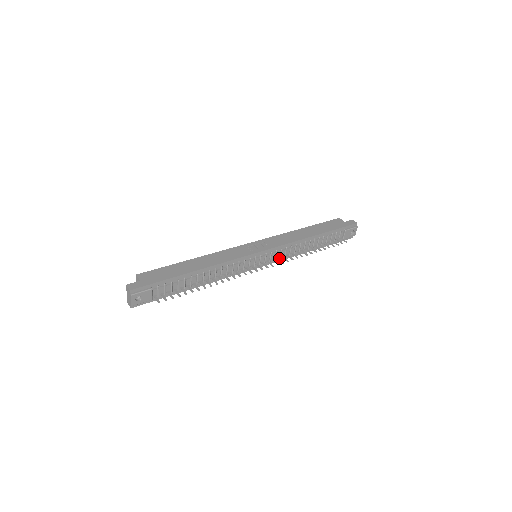
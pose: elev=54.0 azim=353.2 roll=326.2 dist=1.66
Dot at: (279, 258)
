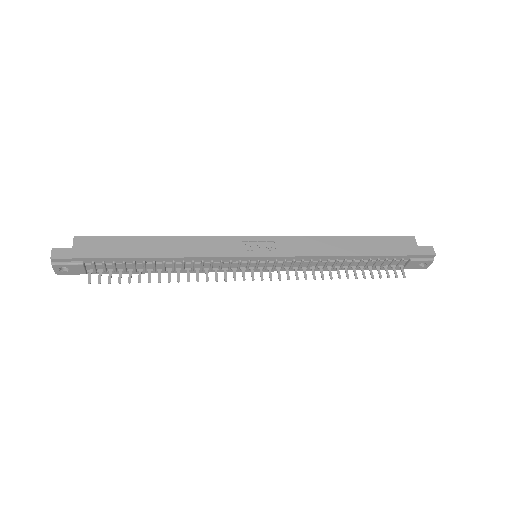
Dot at: (288, 269)
